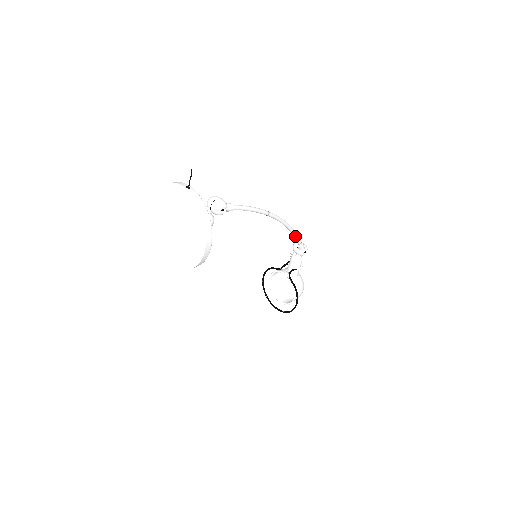
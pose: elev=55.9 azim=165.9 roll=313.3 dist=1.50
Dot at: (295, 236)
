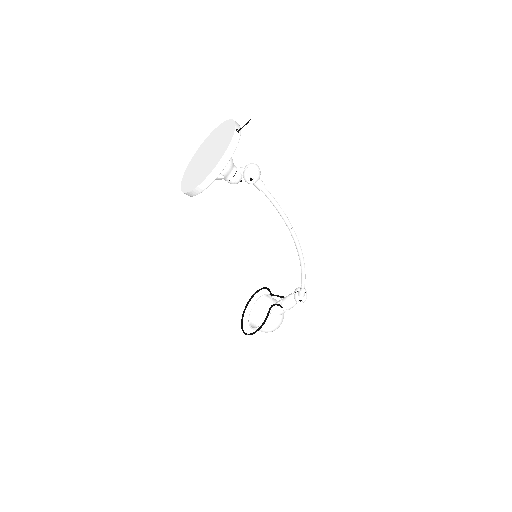
Dot at: (302, 277)
